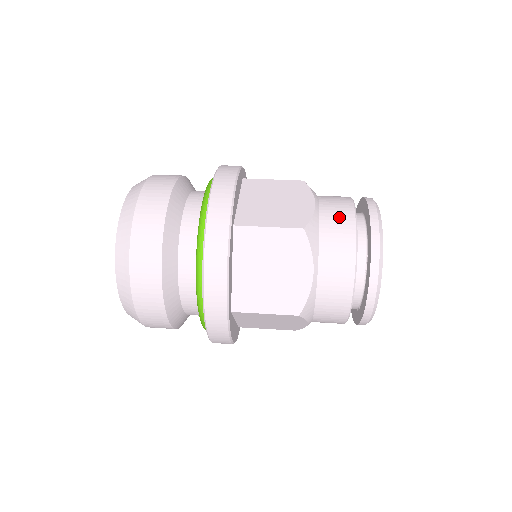
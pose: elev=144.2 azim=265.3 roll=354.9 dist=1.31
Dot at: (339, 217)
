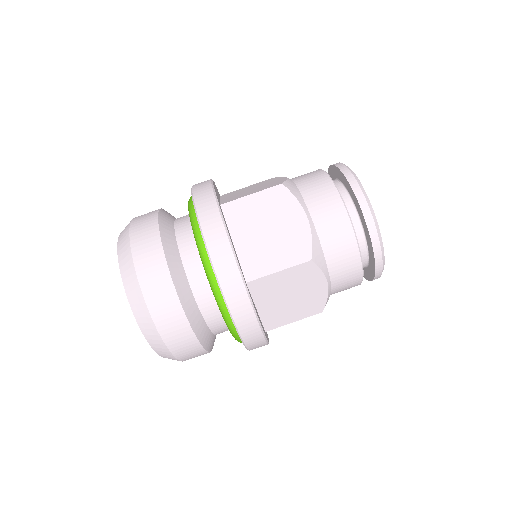
Dot at: (334, 224)
